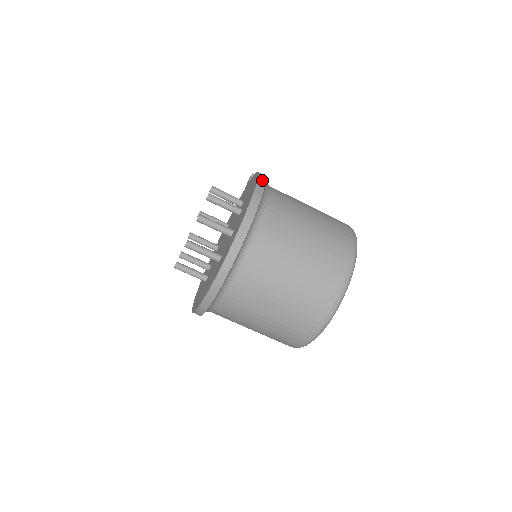
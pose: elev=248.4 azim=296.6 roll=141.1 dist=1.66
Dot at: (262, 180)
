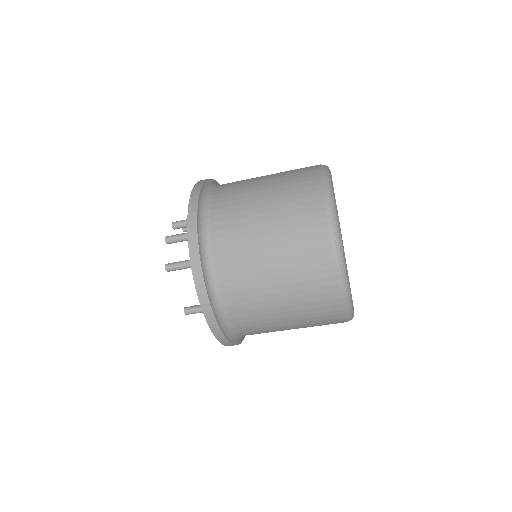
Dot at: occluded
